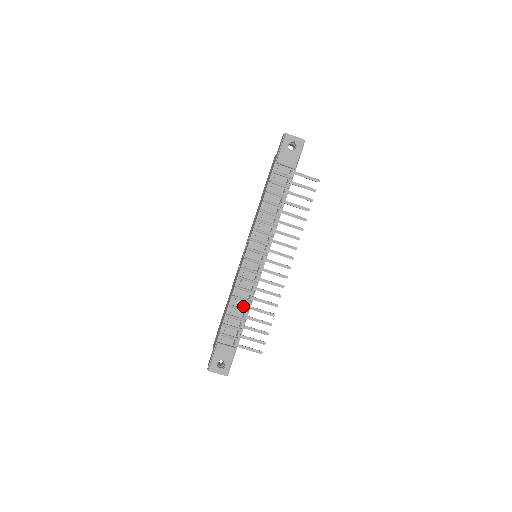
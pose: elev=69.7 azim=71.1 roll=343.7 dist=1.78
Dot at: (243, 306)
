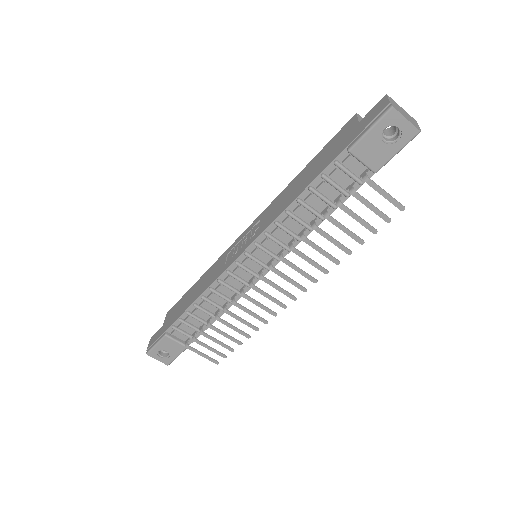
Dot at: (213, 310)
